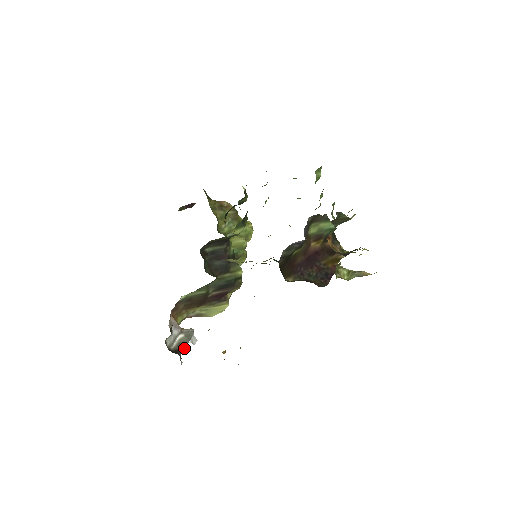
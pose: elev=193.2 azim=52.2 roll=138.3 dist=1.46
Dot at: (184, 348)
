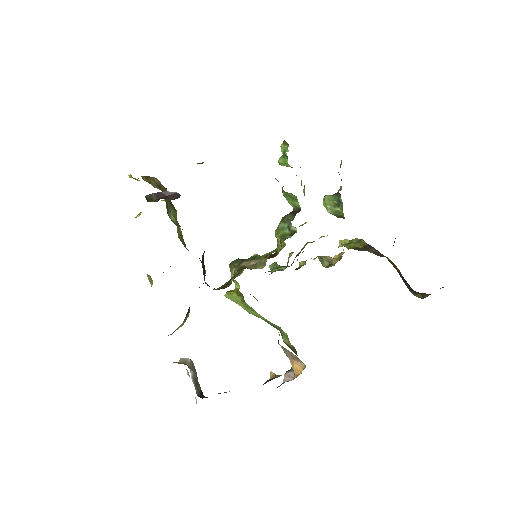
Dot at: (199, 386)
